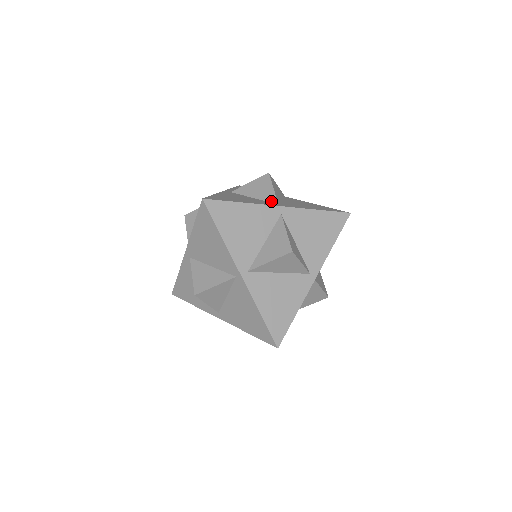
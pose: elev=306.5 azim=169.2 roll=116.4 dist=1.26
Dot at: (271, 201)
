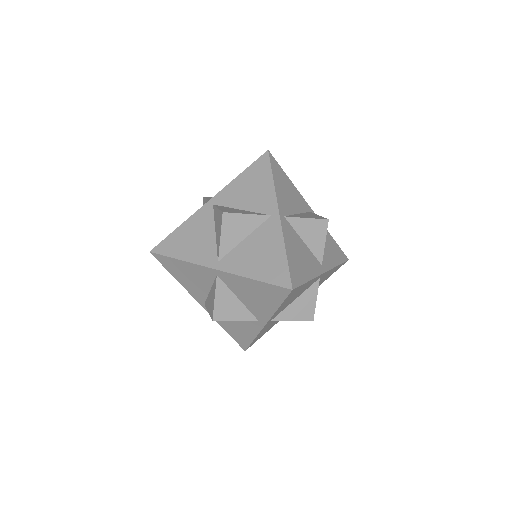
Dot at: occluded
